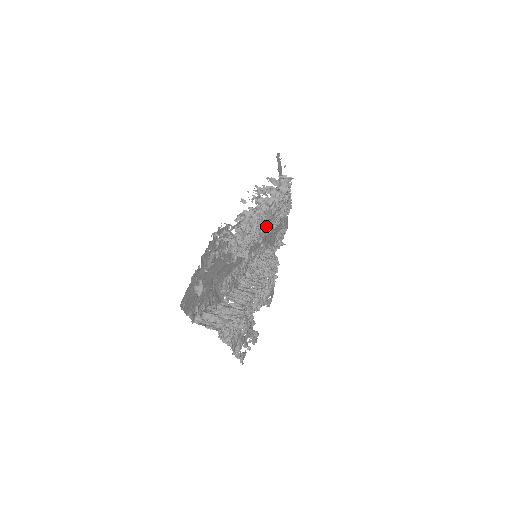
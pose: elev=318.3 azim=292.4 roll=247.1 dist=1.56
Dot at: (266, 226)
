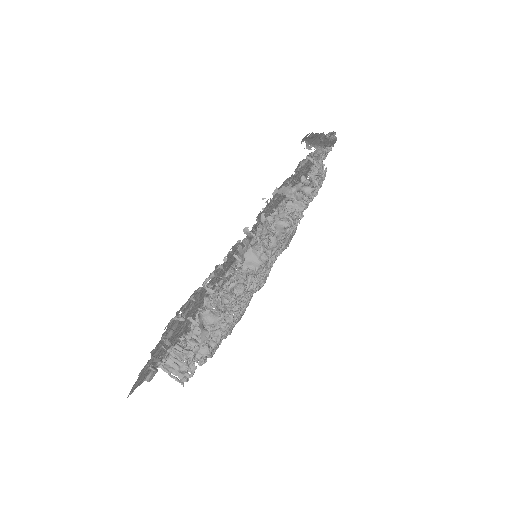
Dot at: occluded
